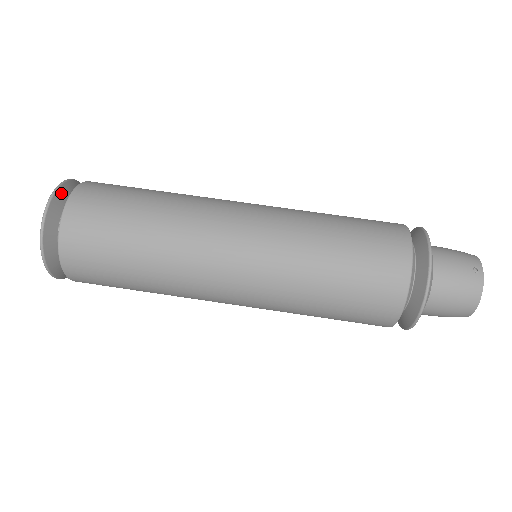
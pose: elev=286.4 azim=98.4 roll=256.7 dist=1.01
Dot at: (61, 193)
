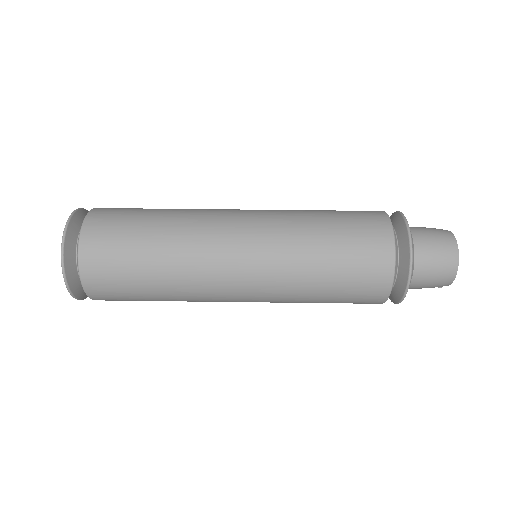
Dot at: occluded
